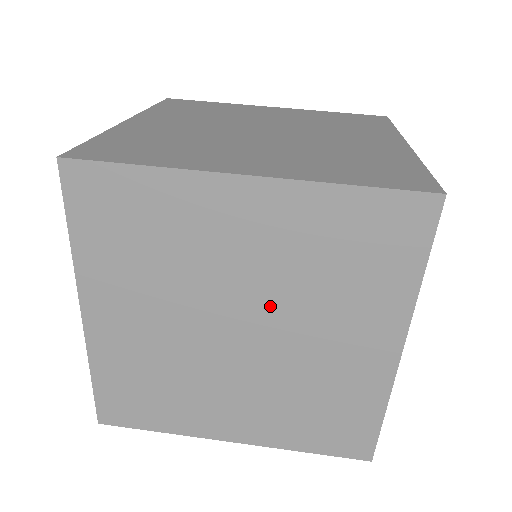
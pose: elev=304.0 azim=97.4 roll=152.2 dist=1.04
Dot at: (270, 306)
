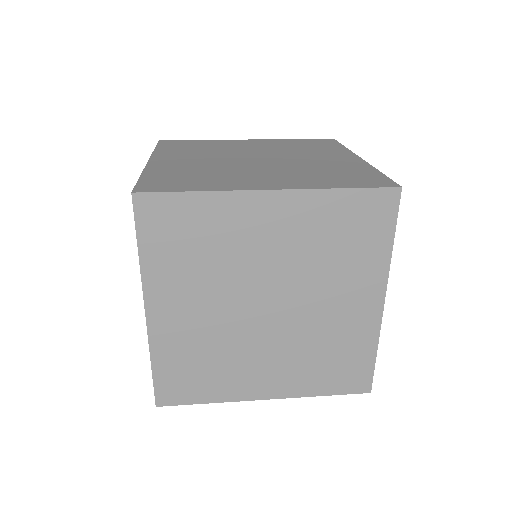
Dot at: (291, 283)
